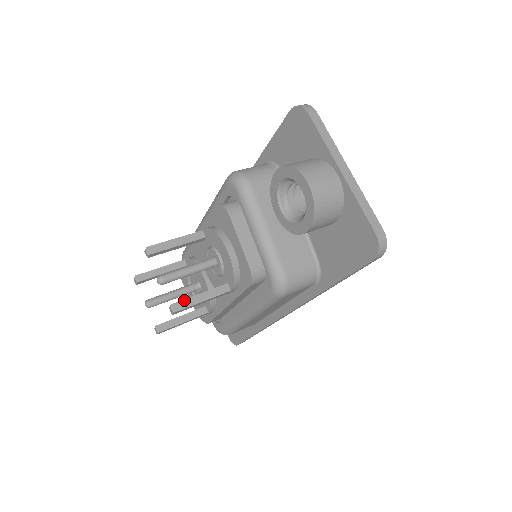
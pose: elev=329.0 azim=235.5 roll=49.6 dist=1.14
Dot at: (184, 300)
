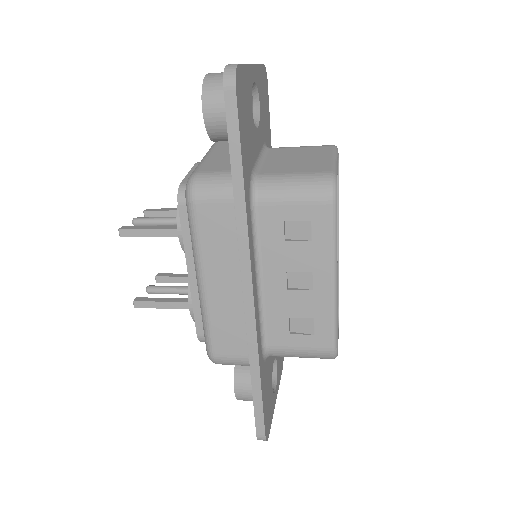
Dot at: (134, 226)
